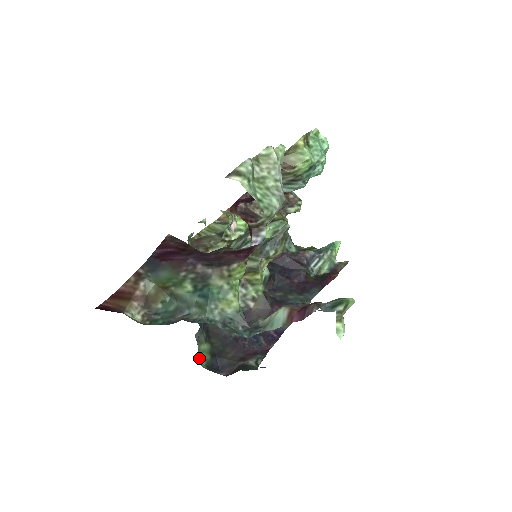
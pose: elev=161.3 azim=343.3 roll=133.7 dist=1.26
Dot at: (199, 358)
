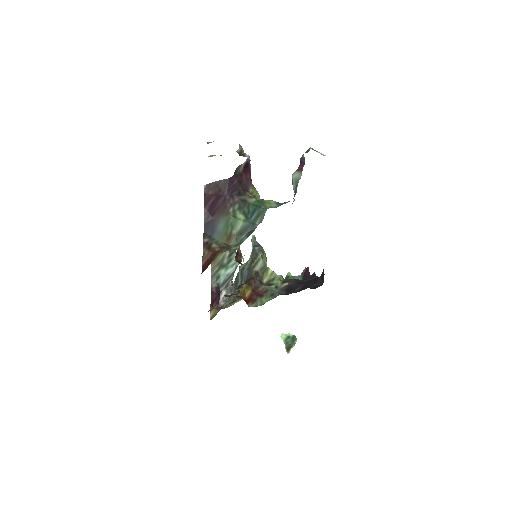
Dot at: occluded
